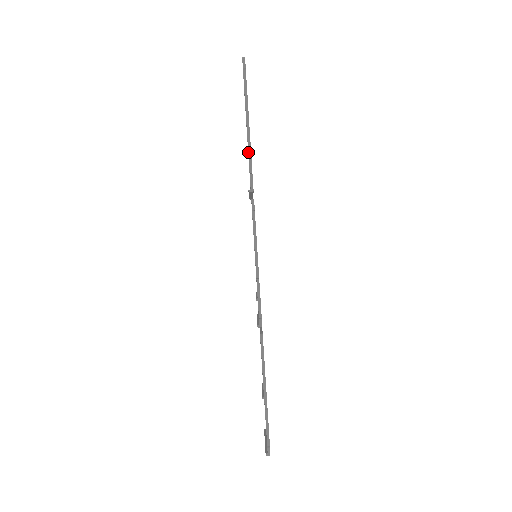
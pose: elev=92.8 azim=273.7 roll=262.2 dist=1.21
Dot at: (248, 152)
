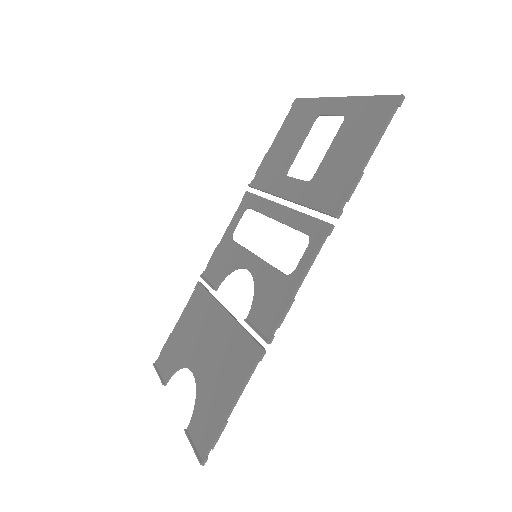
Dot at: (357, 181)
